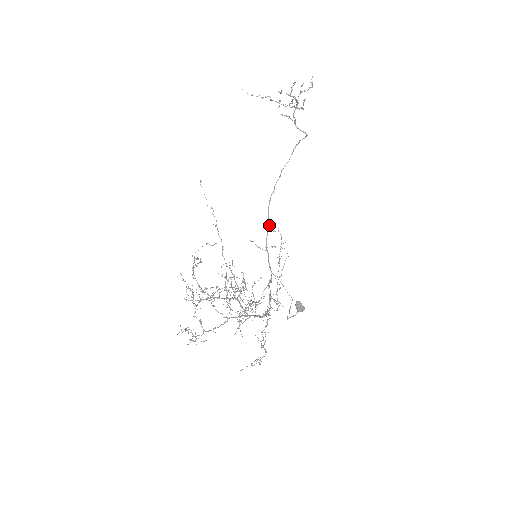
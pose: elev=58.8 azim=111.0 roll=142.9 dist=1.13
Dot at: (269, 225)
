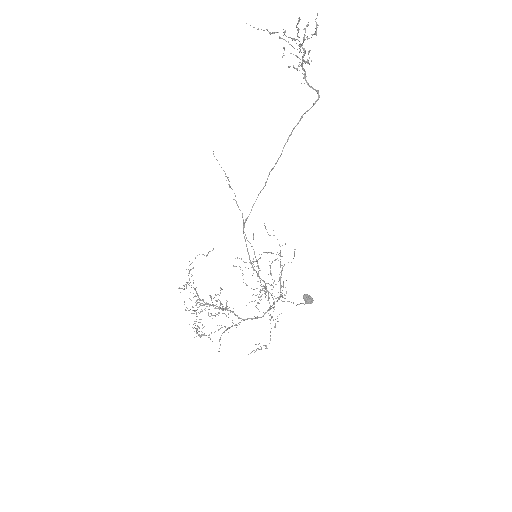
Dot at: (265, 228)
